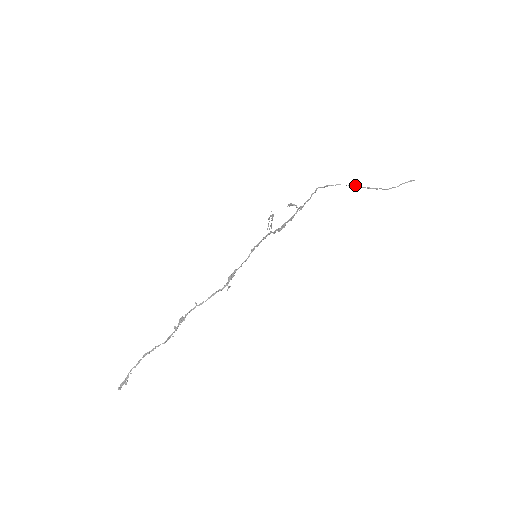
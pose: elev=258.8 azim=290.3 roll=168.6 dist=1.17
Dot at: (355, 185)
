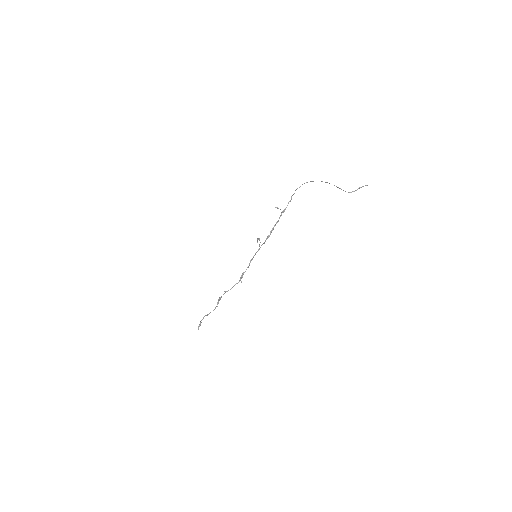
Dot at: (326, 182)
